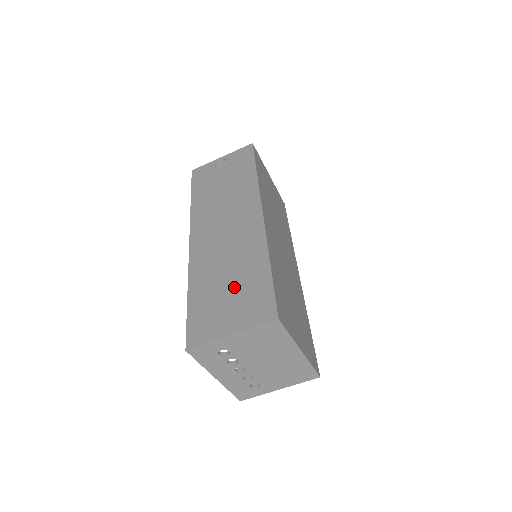
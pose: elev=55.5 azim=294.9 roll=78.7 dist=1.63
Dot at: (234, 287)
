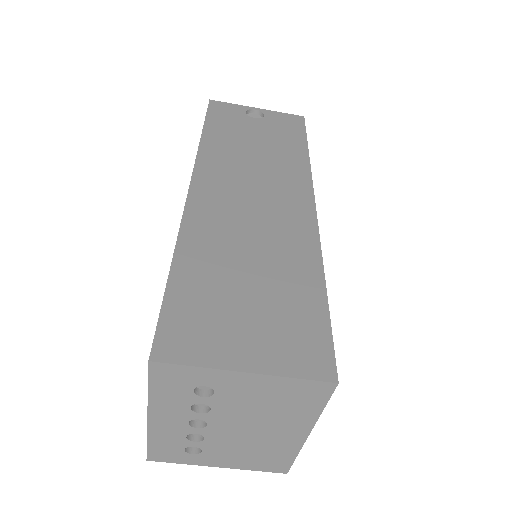
Dot at: (261, 291)
